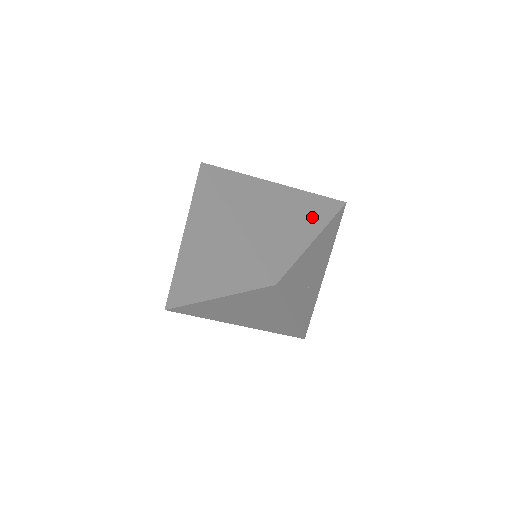
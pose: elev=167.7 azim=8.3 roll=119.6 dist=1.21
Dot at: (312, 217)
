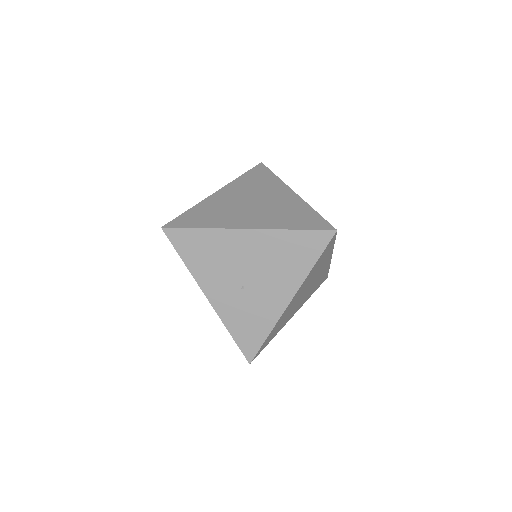
Dot at: (275, 219)
